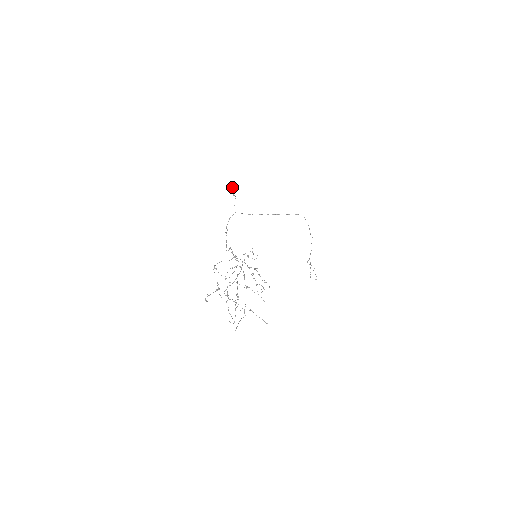
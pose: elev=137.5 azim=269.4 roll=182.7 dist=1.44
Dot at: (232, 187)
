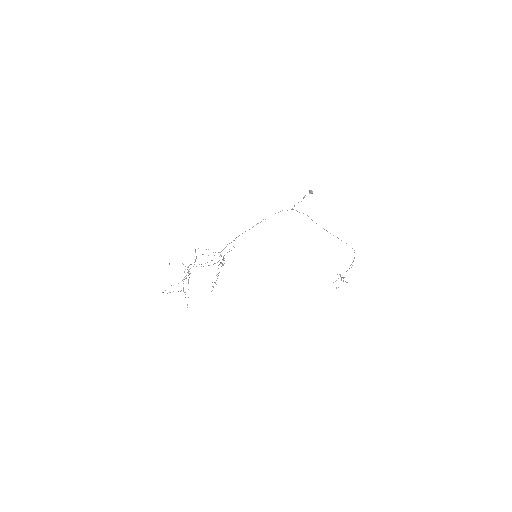
Dot at: (310, 190)
